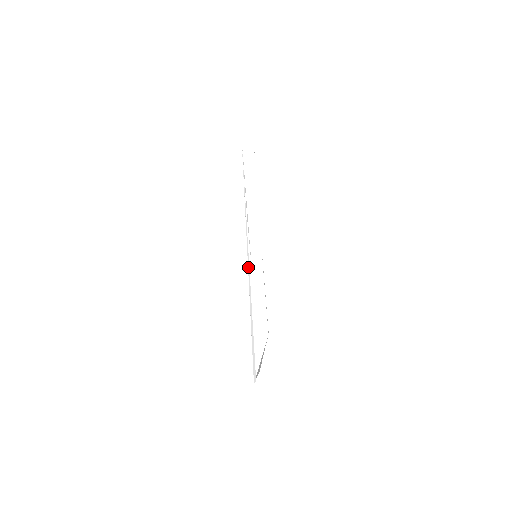
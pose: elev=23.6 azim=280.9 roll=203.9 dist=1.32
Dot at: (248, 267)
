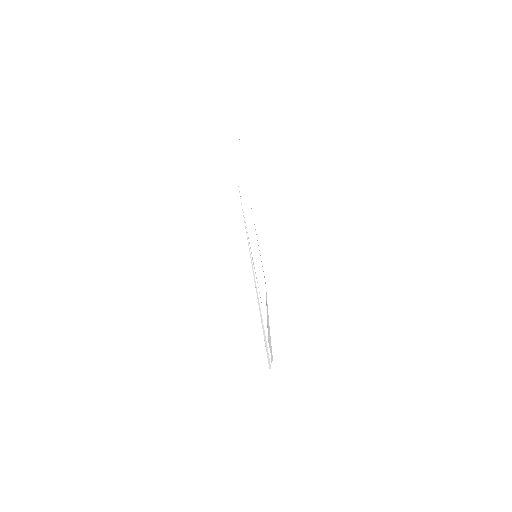
Dot at: (257, 293)
